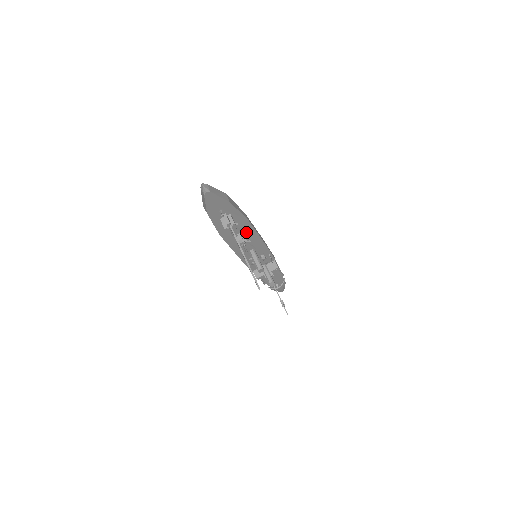
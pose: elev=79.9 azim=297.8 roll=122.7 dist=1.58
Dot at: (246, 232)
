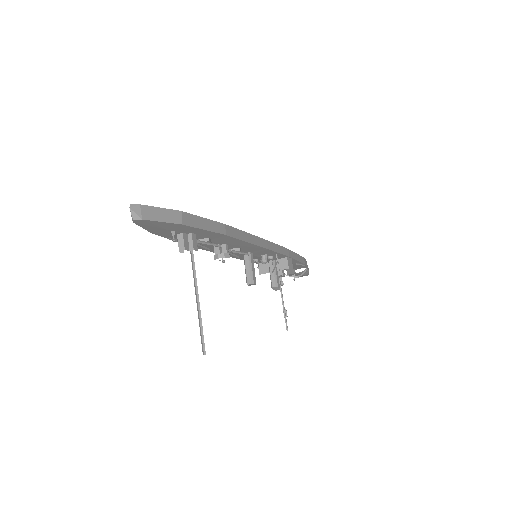
Dot at: (229, 242)
